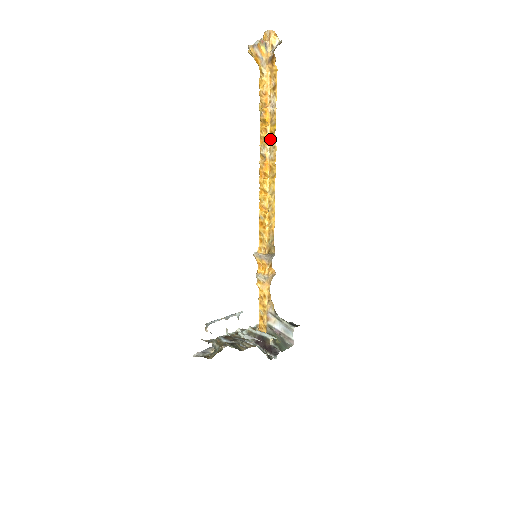
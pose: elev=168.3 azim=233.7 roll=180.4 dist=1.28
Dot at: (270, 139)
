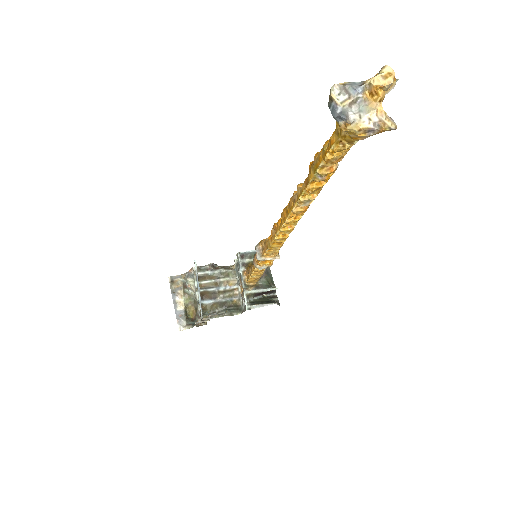
Dot at: (319, 190)
